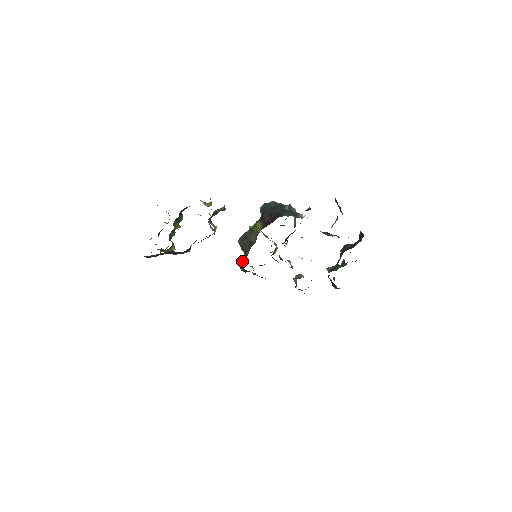
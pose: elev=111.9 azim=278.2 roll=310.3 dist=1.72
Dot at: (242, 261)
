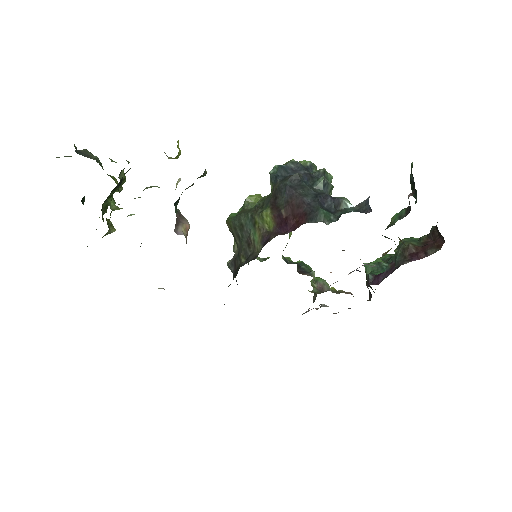
Dot at: (231, 260)
